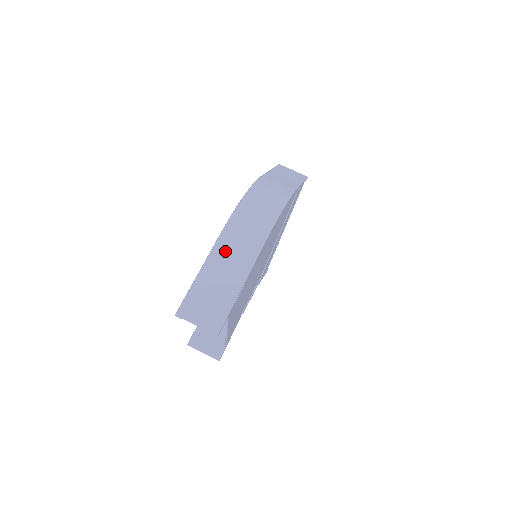
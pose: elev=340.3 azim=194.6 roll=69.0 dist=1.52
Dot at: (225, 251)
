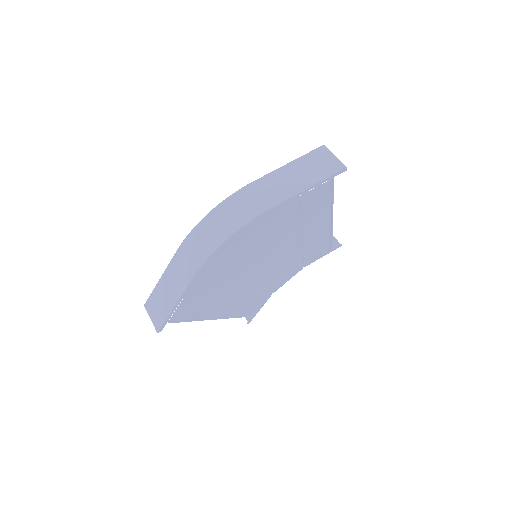
Dot at: (175, 268)
